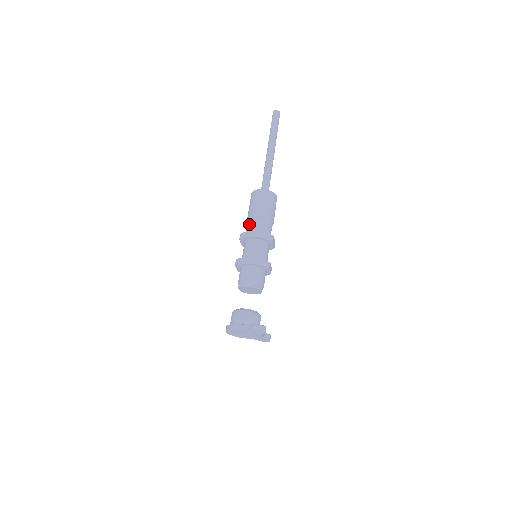
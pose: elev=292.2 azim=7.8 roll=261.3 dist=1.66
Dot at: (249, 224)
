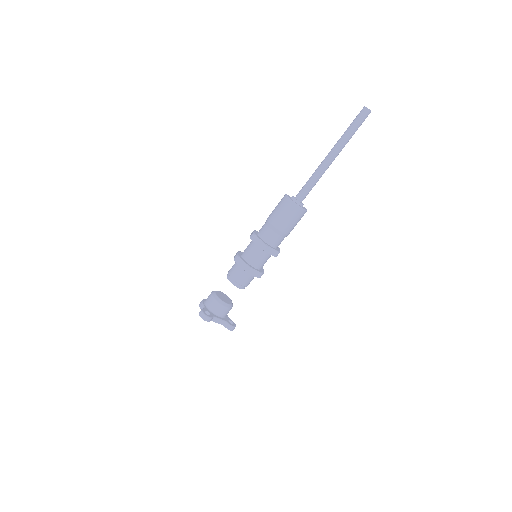
Dot at: (263, 225)
